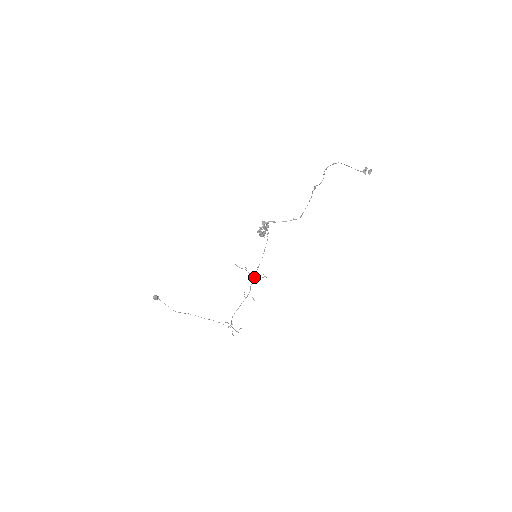
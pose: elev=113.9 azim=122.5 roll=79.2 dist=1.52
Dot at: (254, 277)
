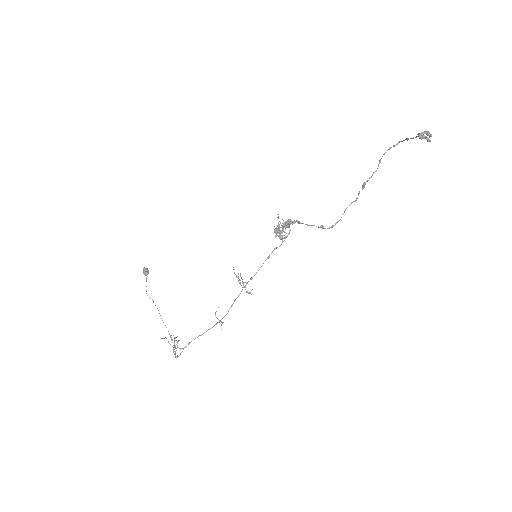
Dot at: occluded
